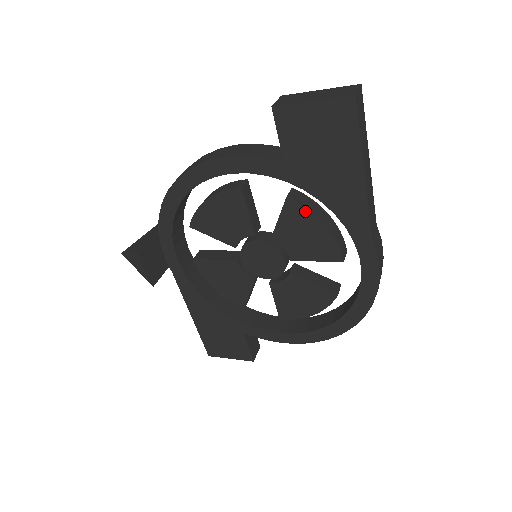
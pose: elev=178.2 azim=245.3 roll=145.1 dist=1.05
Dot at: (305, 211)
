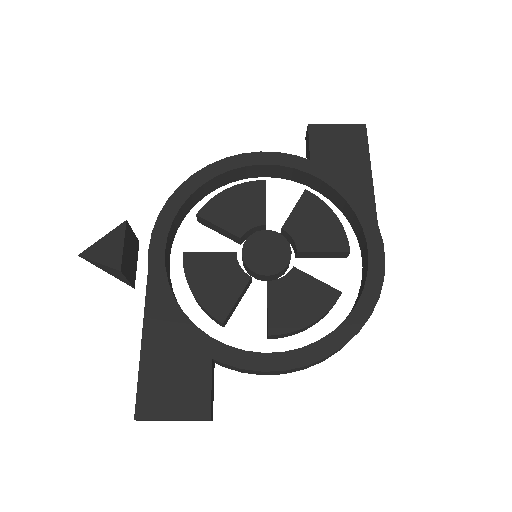
Dot at: (319, 202)
